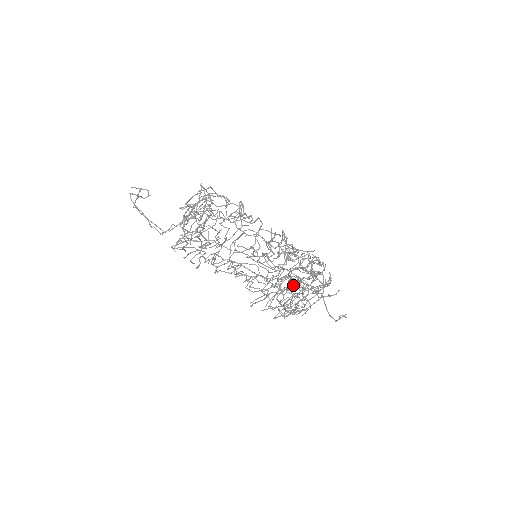
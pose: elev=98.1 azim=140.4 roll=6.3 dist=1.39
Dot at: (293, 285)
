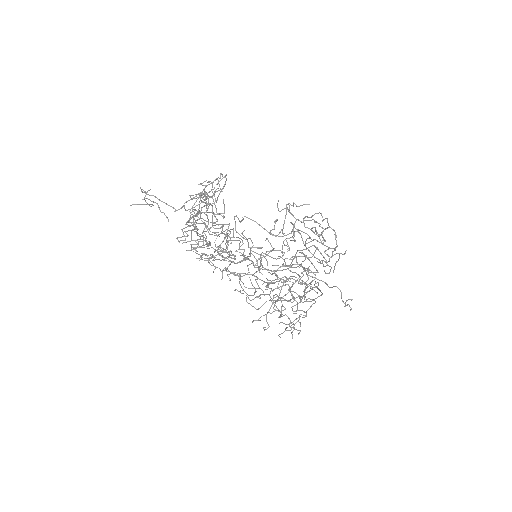
Dot at: (307, 238)
